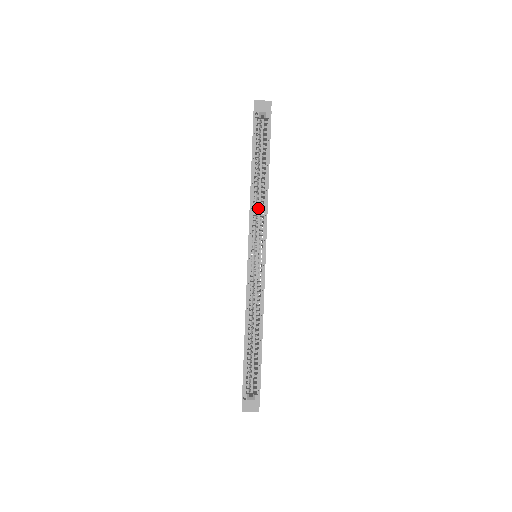
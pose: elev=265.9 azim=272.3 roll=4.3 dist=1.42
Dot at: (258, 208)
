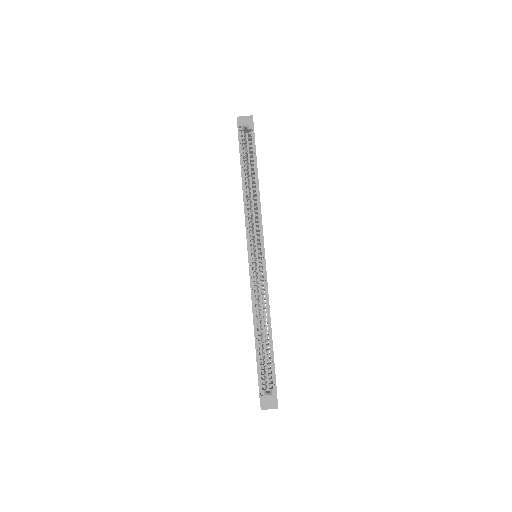
Dot at: (252, 212)
